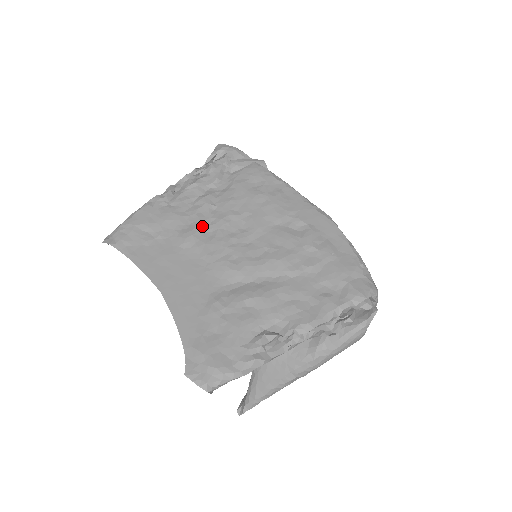
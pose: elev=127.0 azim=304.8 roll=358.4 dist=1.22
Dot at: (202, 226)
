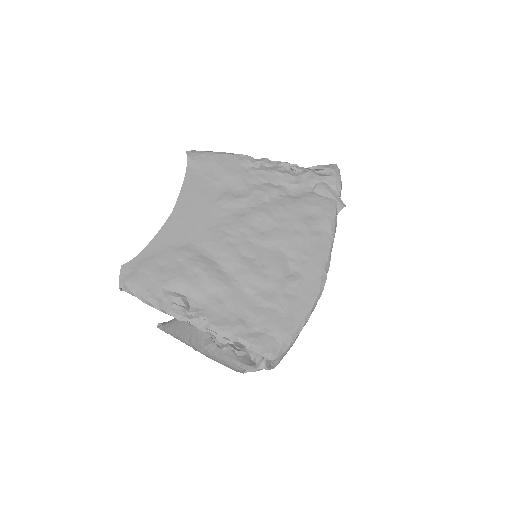
Dot at: (245, 202)
